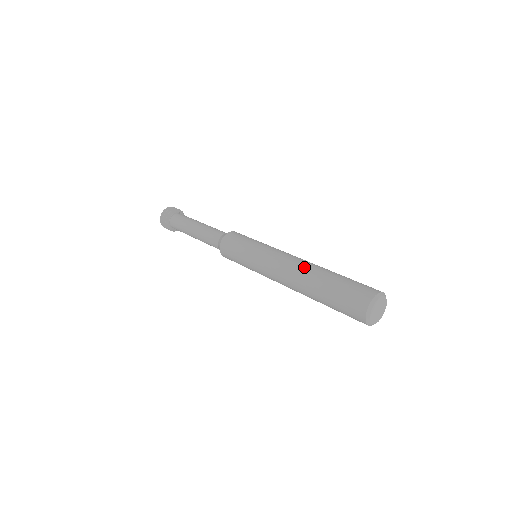
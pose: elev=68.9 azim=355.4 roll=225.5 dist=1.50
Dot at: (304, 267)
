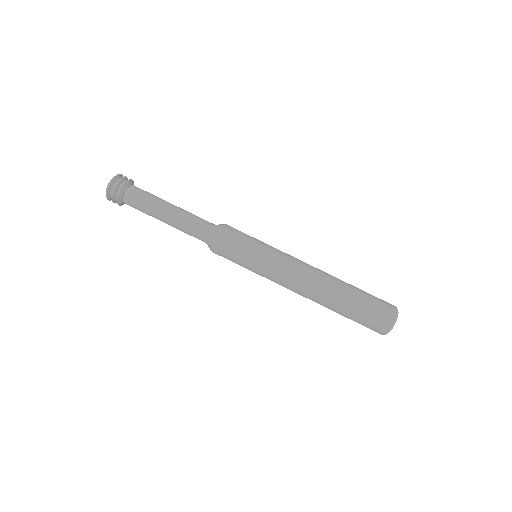
Dot at: (323, 285)
